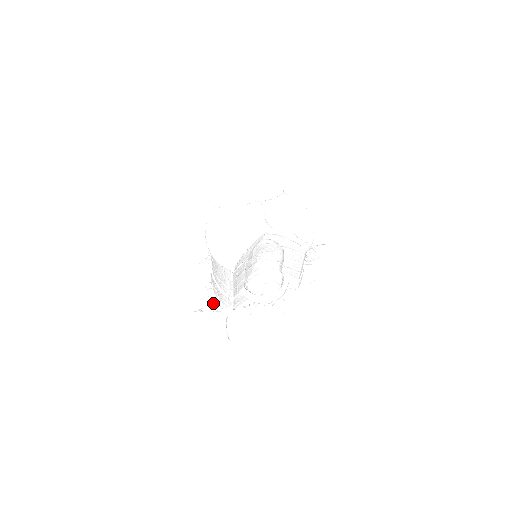
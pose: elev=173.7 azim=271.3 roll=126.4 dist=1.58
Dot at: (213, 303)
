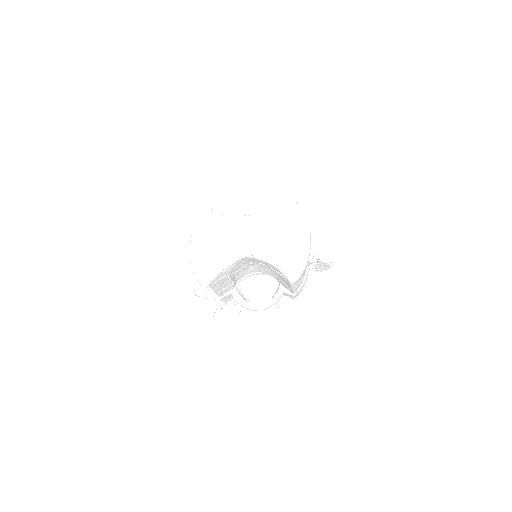
Dot at: (209, 288)
